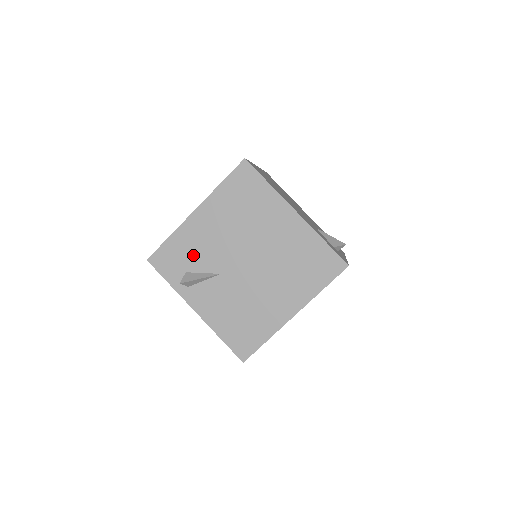
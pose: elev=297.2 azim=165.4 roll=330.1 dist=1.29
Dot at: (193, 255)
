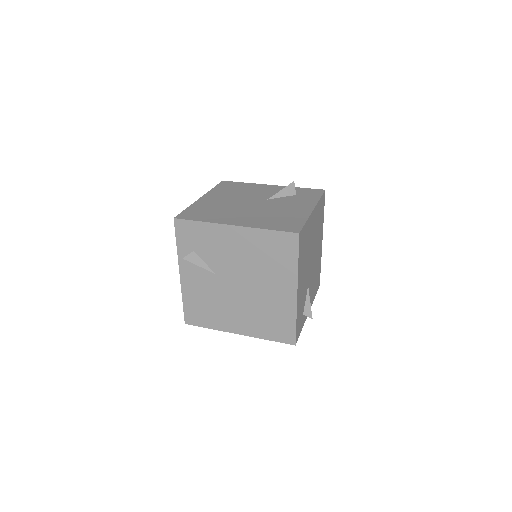
Dot at: (208, 247)
